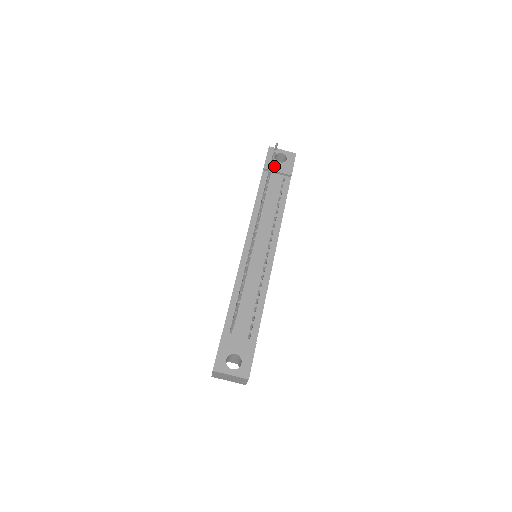
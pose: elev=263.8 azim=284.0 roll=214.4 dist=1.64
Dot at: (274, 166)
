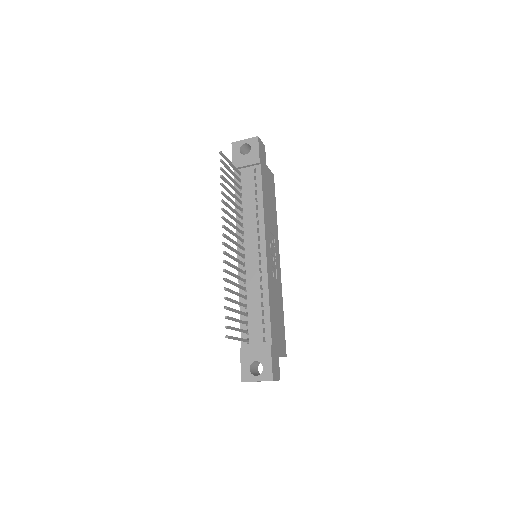
Dot at: (241, 161)
